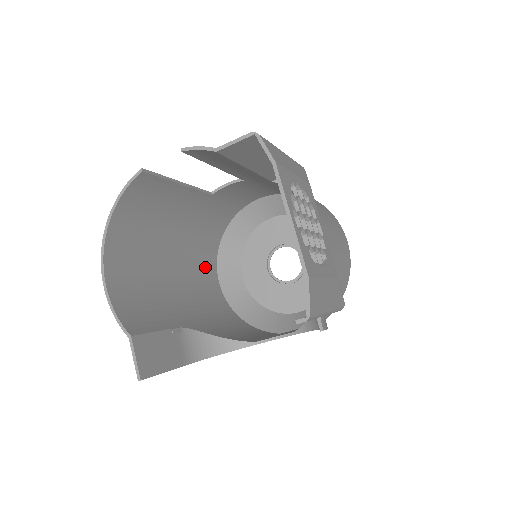
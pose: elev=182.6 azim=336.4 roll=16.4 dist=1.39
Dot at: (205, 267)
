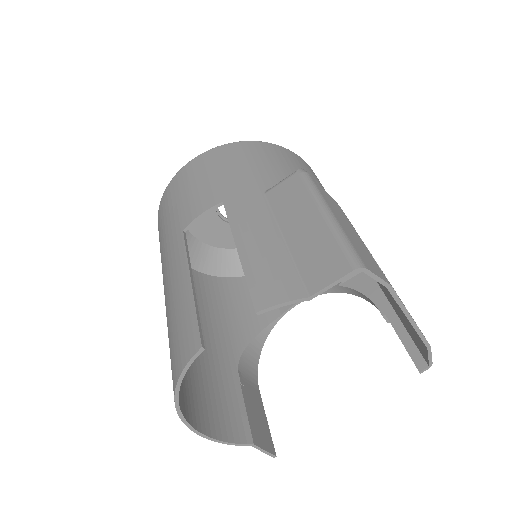
Dot at: occluded
